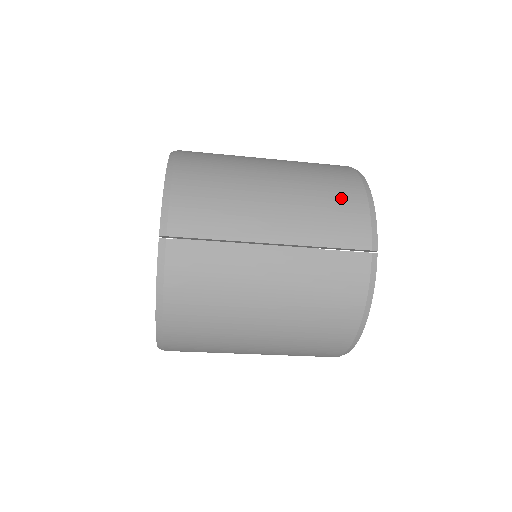
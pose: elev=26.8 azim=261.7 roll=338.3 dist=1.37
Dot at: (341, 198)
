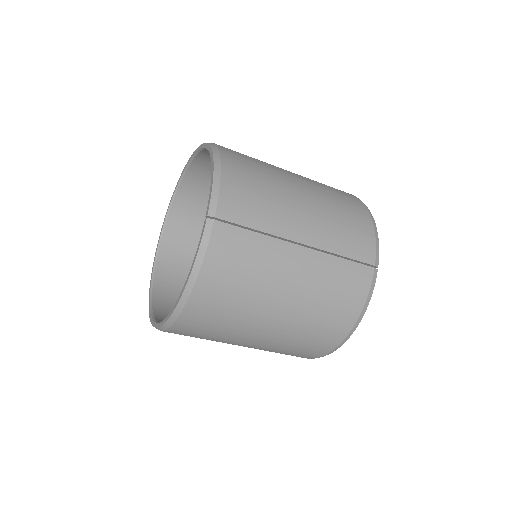
Dot at: (354, 217)
